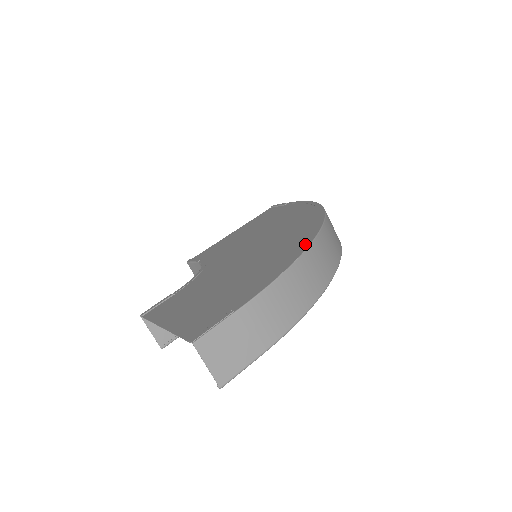
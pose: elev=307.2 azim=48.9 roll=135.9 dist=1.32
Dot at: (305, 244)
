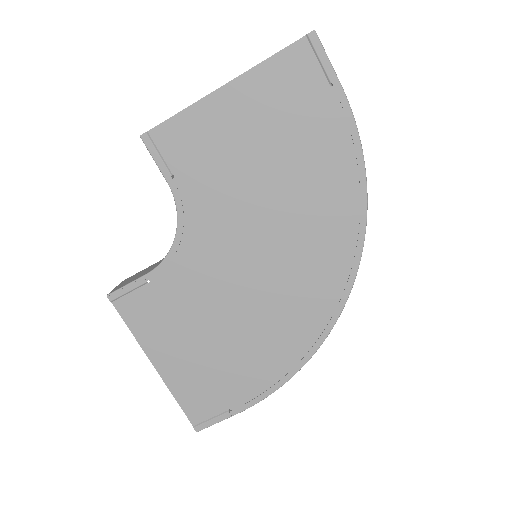
Dot at: (313, 344)
